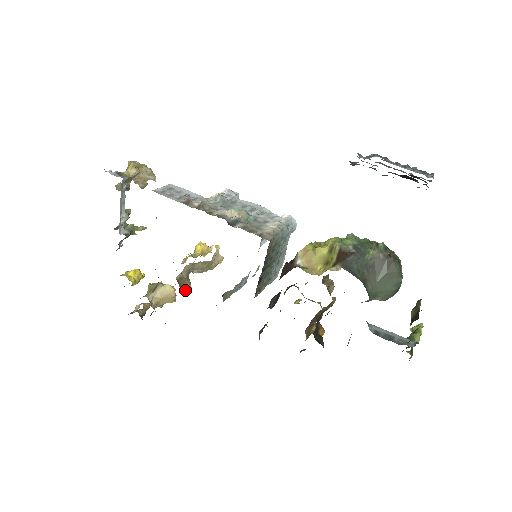
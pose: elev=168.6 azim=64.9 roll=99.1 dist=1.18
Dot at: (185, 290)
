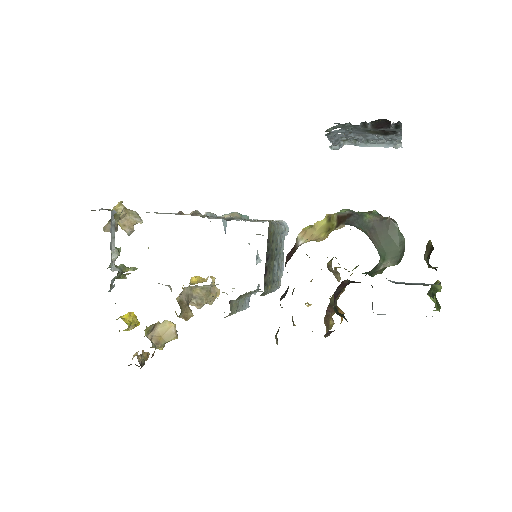
Dot at: (186, 320)
